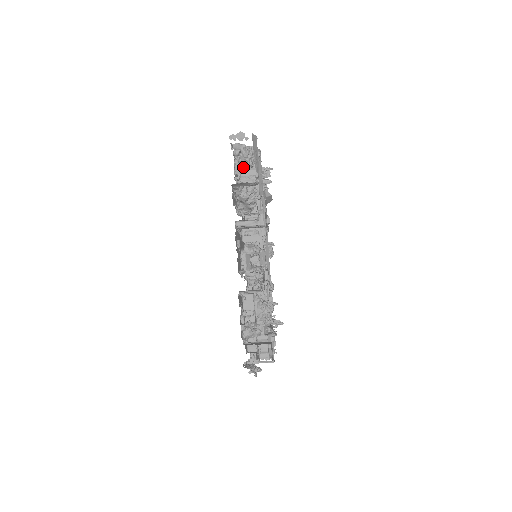
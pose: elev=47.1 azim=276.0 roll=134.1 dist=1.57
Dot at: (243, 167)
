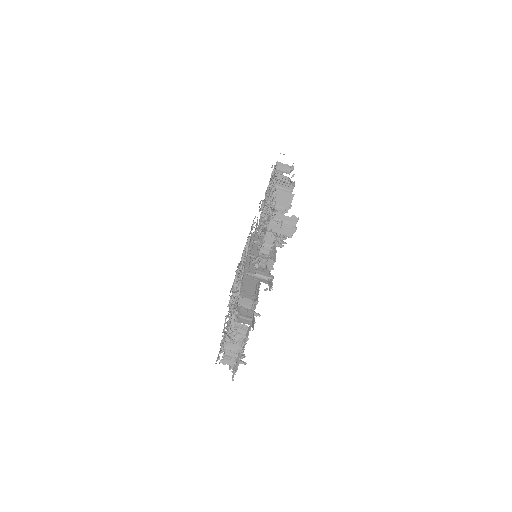
Dot at: occluded
